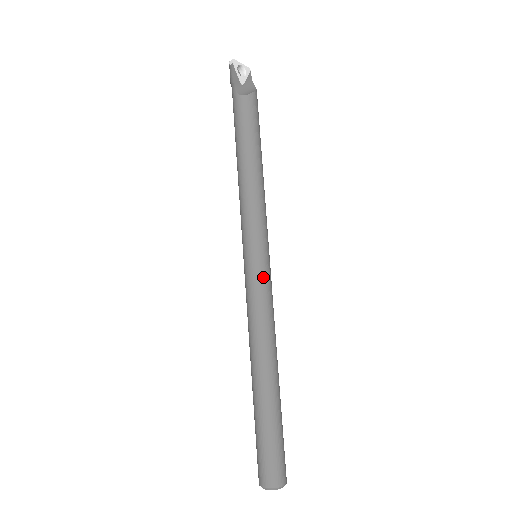
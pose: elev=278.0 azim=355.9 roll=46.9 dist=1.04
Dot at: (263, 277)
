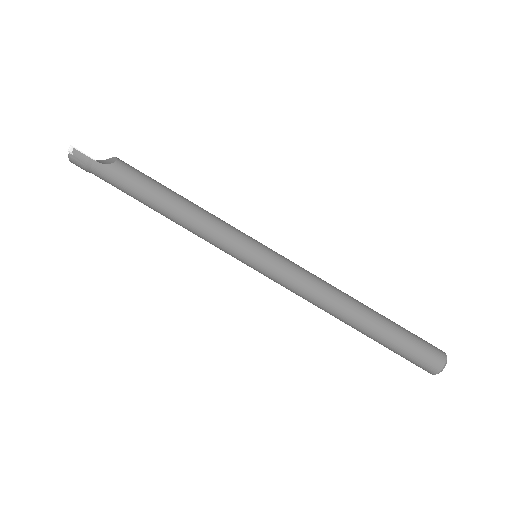
Dot at: (282, 257)
